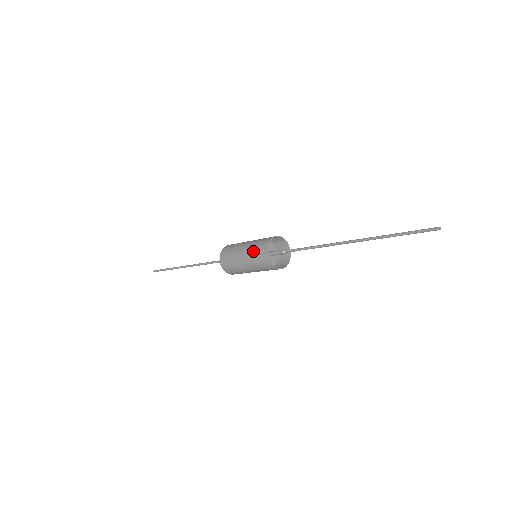
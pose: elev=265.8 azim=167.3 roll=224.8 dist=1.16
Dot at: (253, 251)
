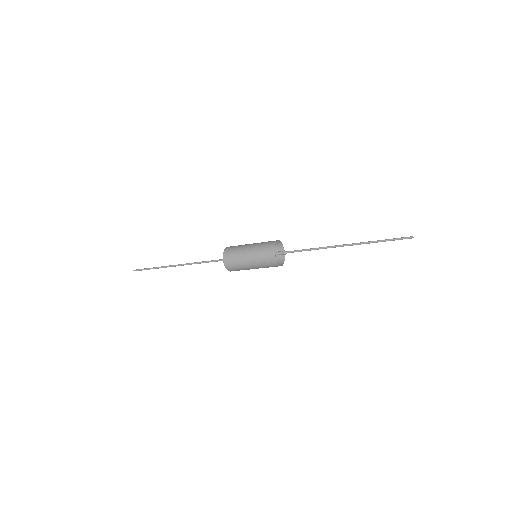
Dot at: (260, 246)
